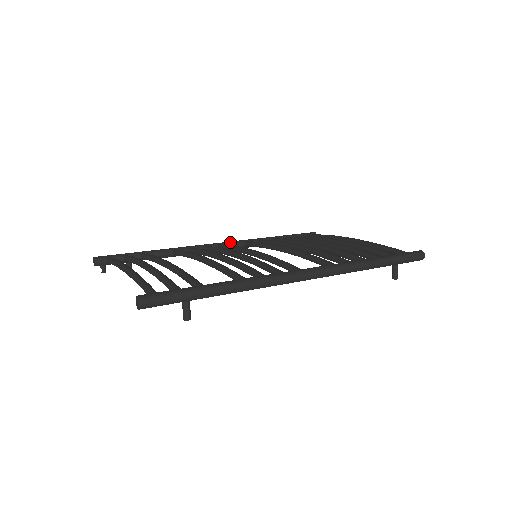
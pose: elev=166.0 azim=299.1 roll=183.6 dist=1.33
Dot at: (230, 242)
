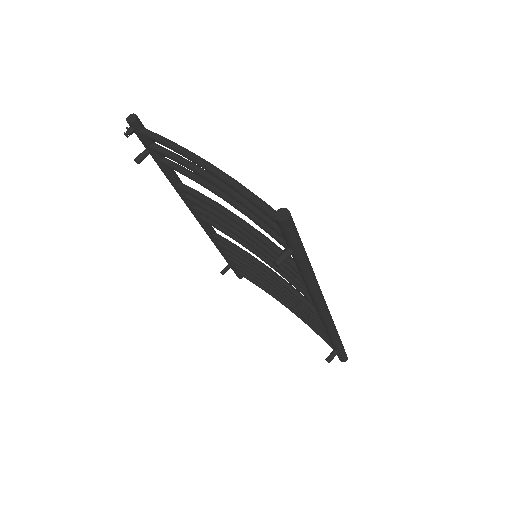
Dot at: occluded
